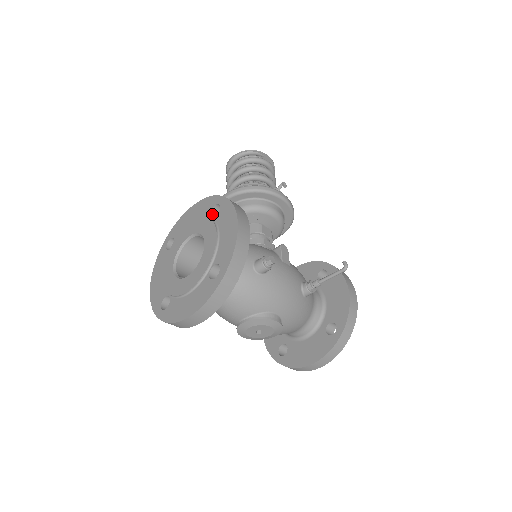
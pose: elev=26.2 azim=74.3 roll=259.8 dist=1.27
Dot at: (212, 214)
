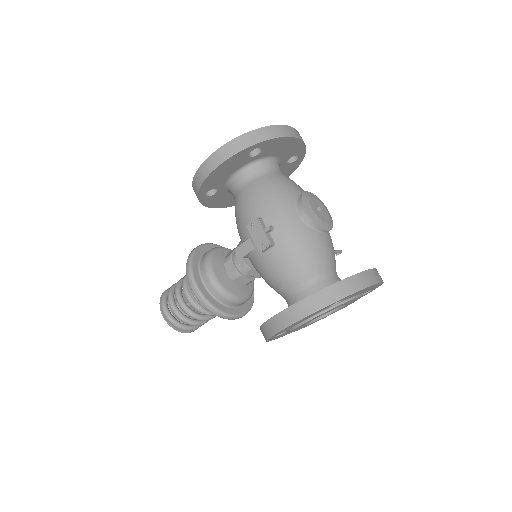
Dot at: occluded
